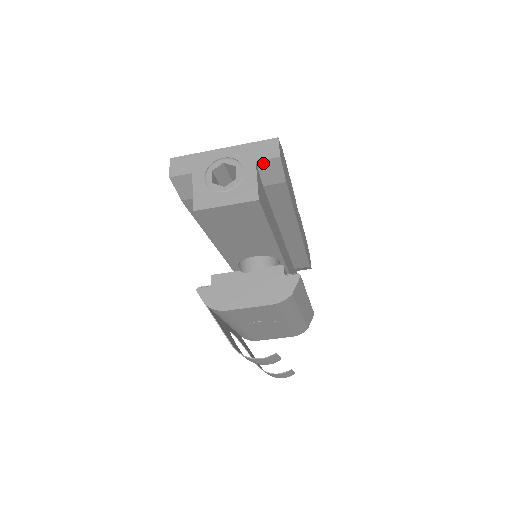
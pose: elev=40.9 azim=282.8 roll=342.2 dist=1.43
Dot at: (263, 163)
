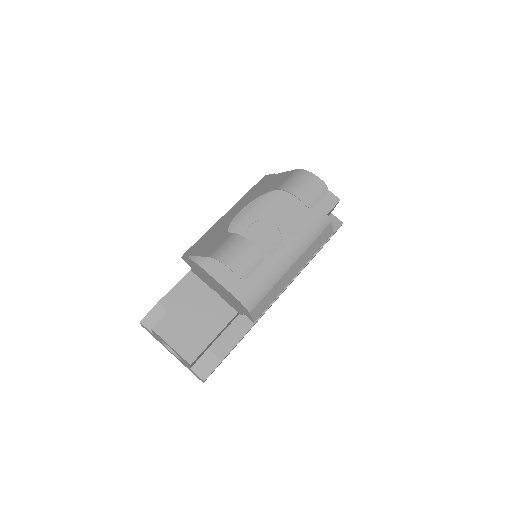
Dot at: (333, 217)
